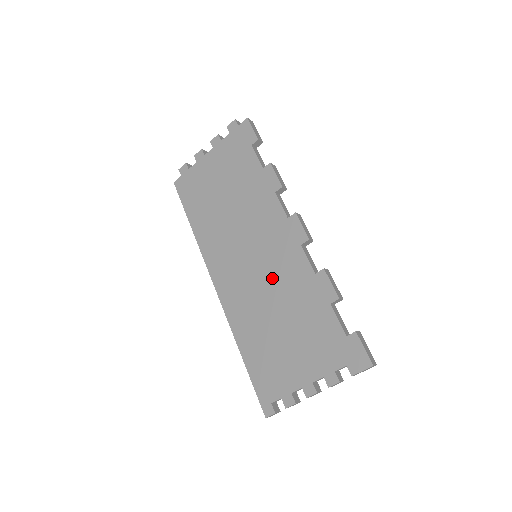
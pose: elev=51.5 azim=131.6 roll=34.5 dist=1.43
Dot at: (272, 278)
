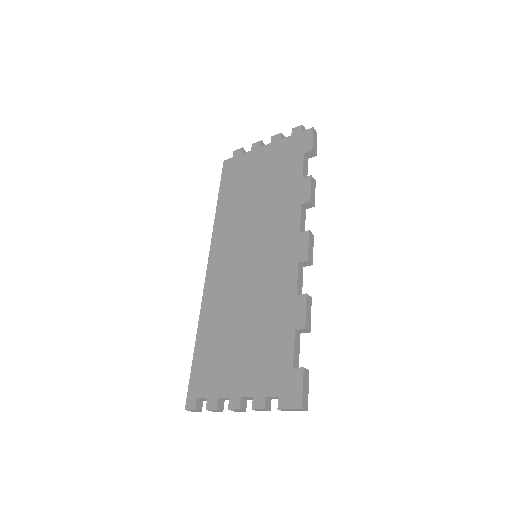
Dot at: (258, 282)
